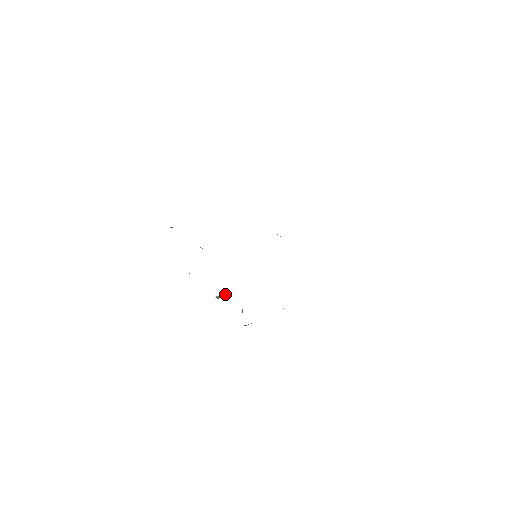
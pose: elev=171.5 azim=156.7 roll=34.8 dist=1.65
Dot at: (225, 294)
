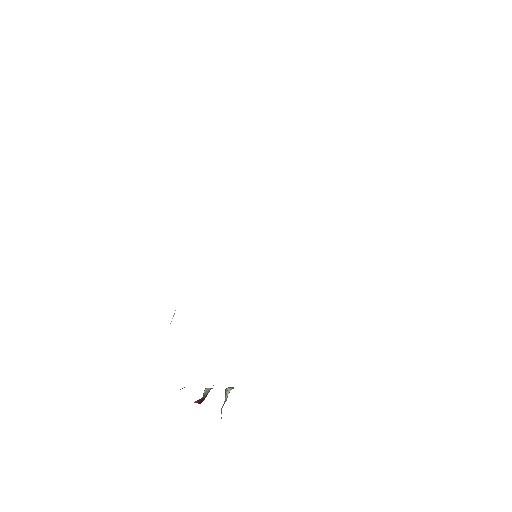
Dot at: occluded
